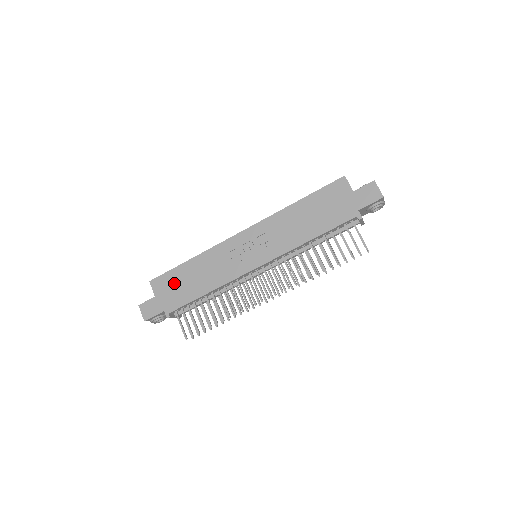
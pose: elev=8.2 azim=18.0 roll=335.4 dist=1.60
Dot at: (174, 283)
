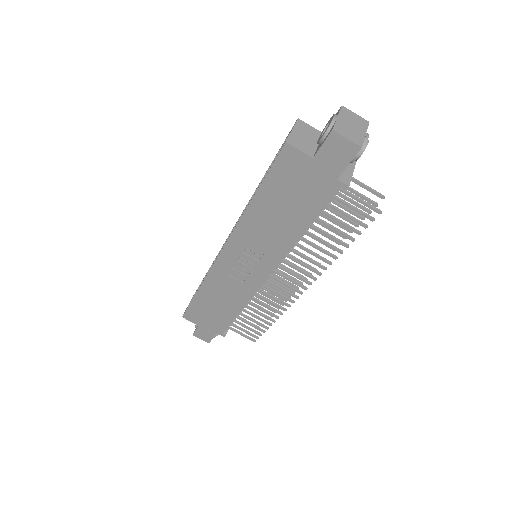
Dot at: (203, 313)
